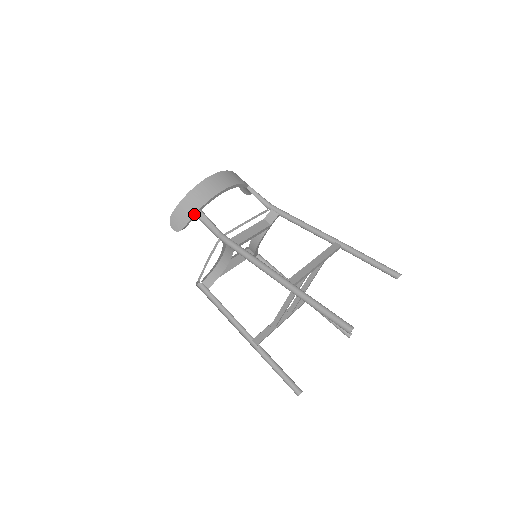
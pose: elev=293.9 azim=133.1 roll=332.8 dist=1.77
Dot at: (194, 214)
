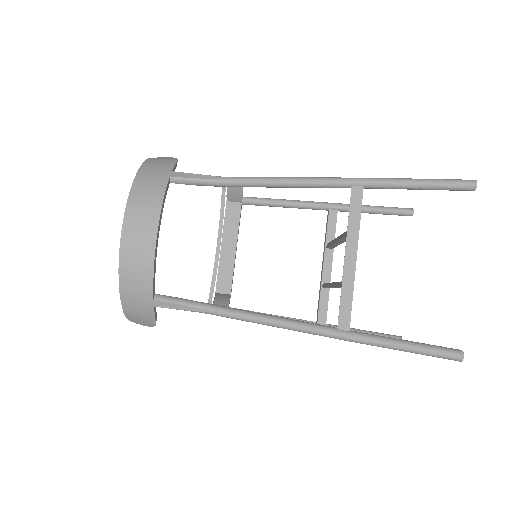
Dot at: (153, 308)
